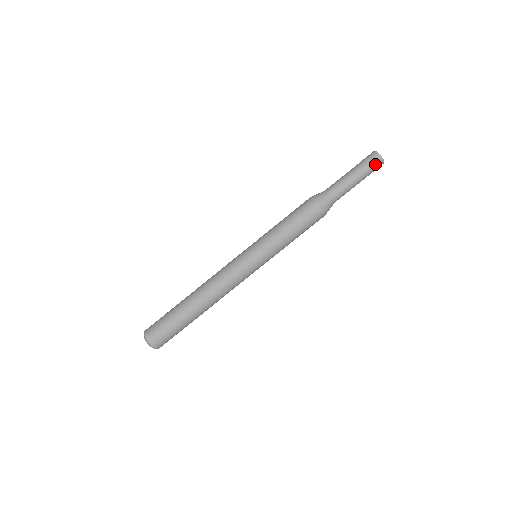
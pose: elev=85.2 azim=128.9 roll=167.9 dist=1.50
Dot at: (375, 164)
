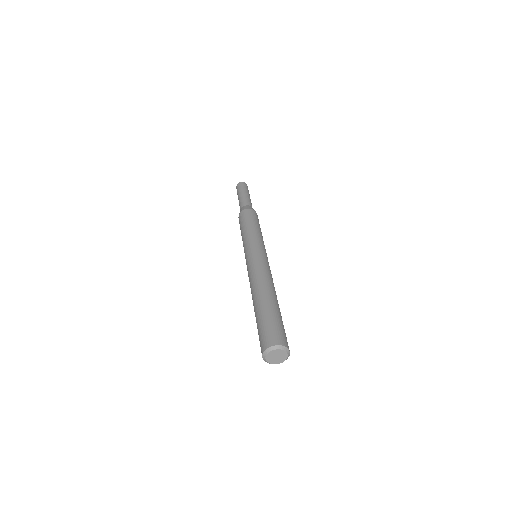
Dot at: (239, 186)
